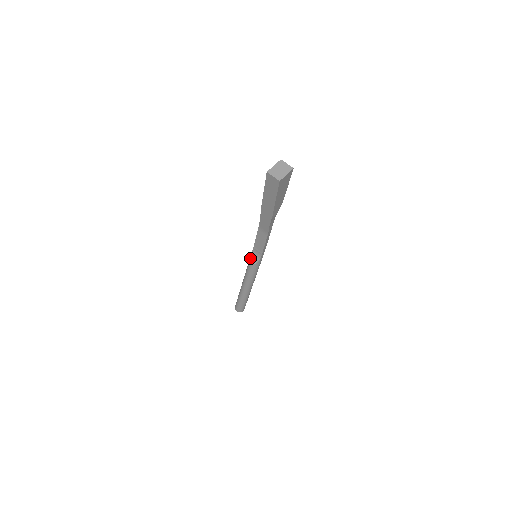
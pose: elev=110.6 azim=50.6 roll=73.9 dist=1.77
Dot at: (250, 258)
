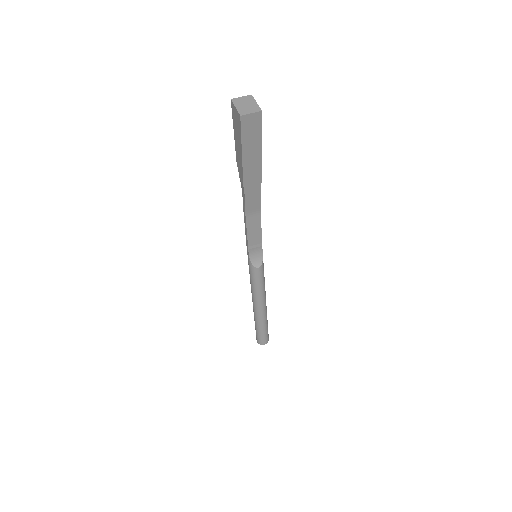
Dot at: (252, 265)
